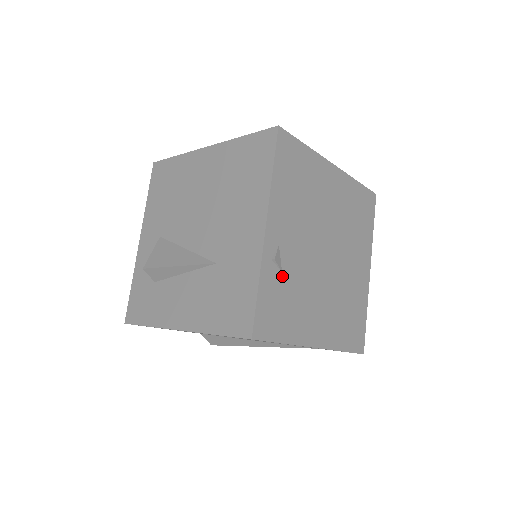
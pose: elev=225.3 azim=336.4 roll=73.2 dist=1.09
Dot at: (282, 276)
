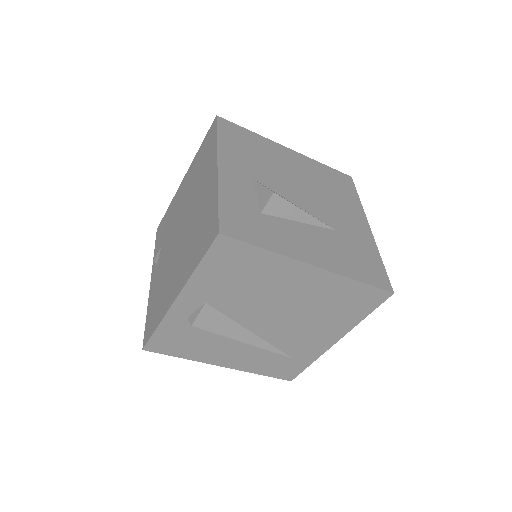
Dot at: occluded
